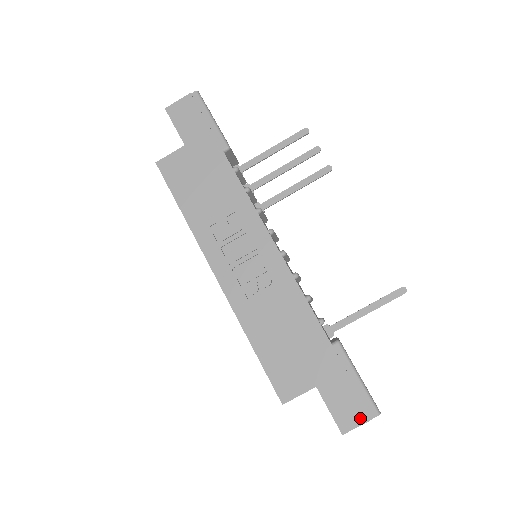
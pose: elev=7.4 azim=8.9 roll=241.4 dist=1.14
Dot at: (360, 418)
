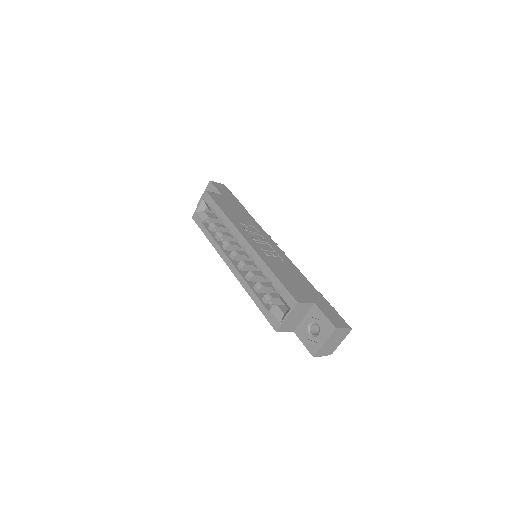
Dot at: (343, 325)
